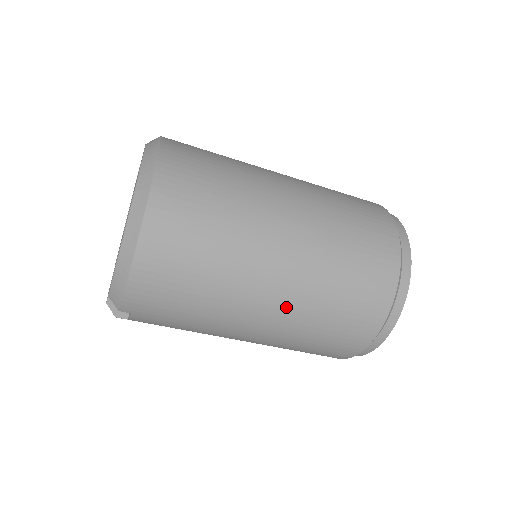
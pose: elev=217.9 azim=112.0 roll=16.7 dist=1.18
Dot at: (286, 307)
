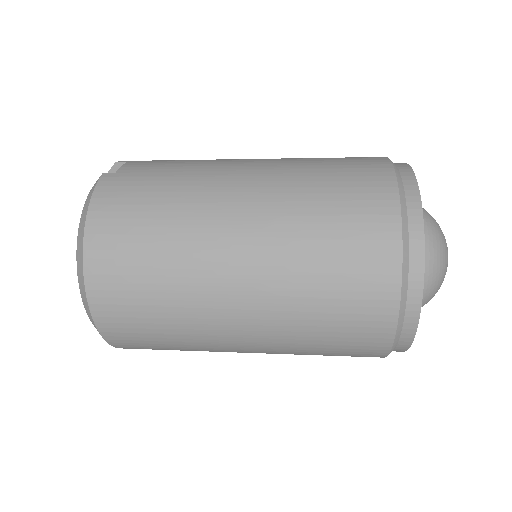
Dot at: (268, 353)
